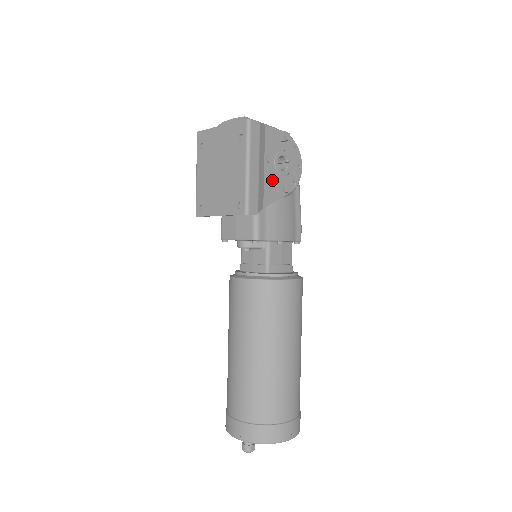
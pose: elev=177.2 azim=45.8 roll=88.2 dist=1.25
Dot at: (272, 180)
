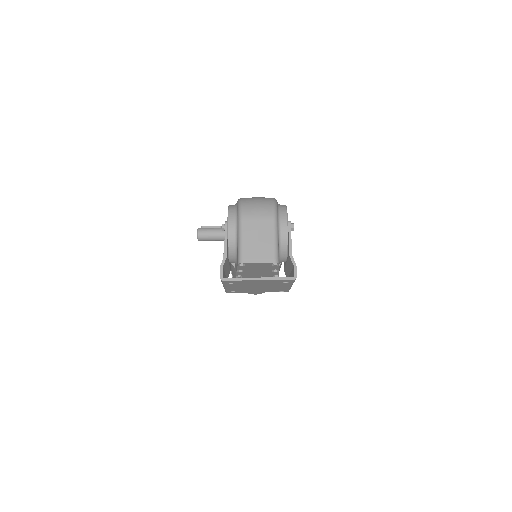
Dot at: occluded
